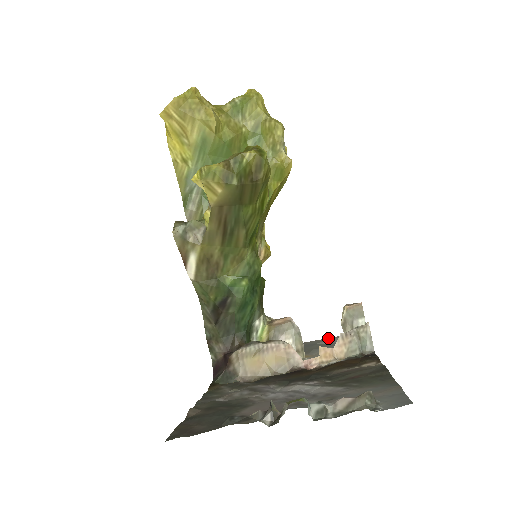
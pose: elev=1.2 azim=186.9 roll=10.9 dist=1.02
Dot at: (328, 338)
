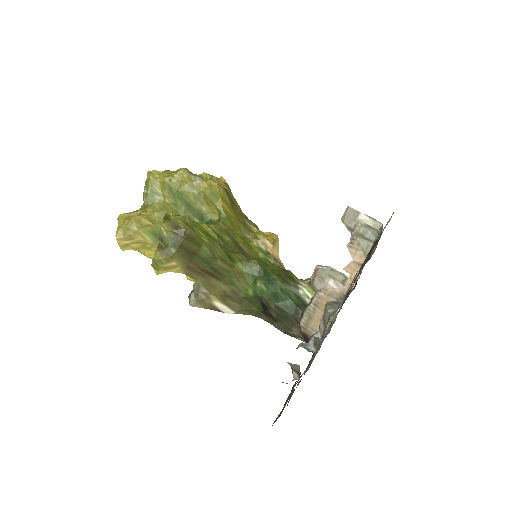
Dot at: occluded
